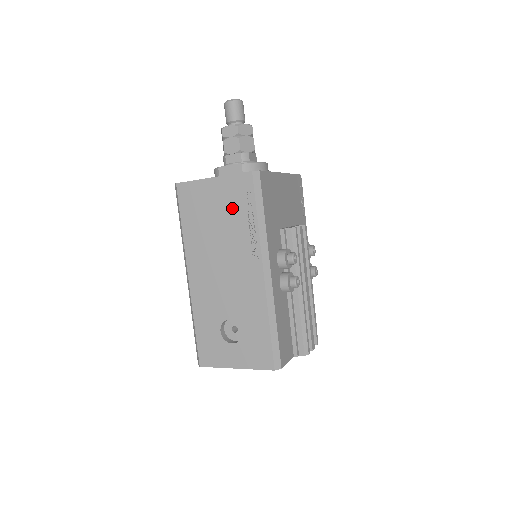
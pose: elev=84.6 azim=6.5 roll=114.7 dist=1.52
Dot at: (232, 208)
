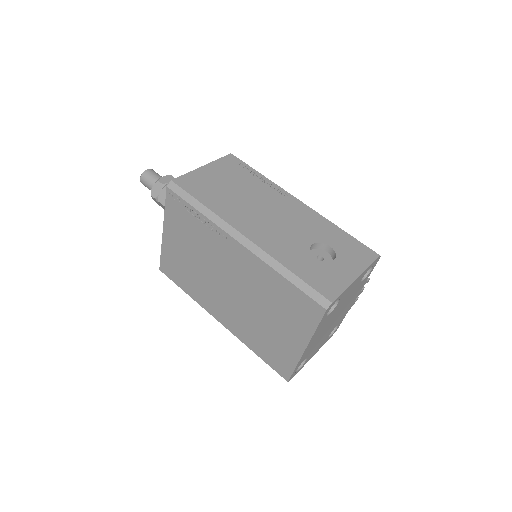
Dot at: (237, 176)
